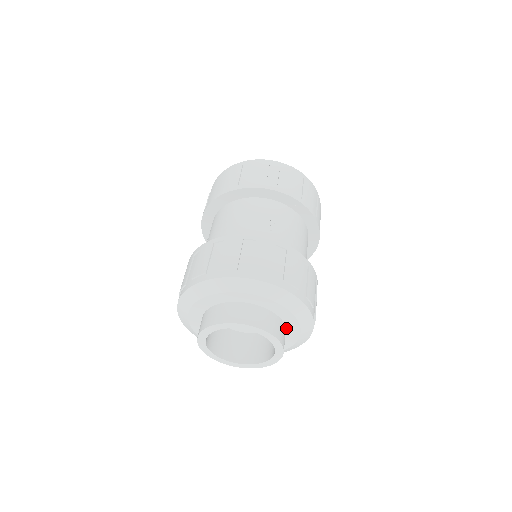
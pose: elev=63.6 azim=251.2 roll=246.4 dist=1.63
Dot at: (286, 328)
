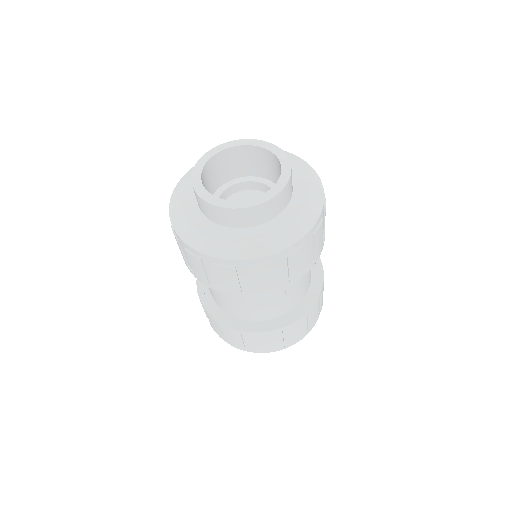
Dot at: occluded
